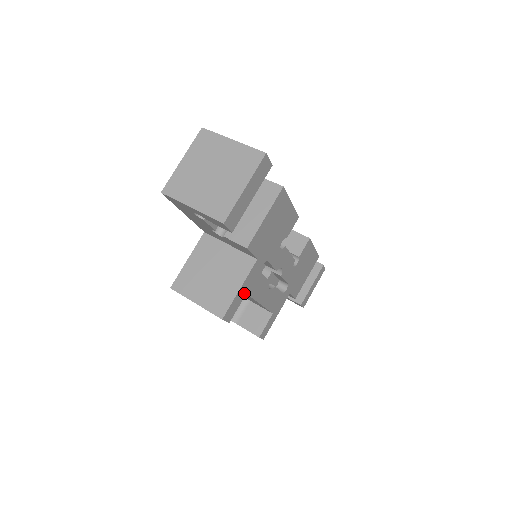
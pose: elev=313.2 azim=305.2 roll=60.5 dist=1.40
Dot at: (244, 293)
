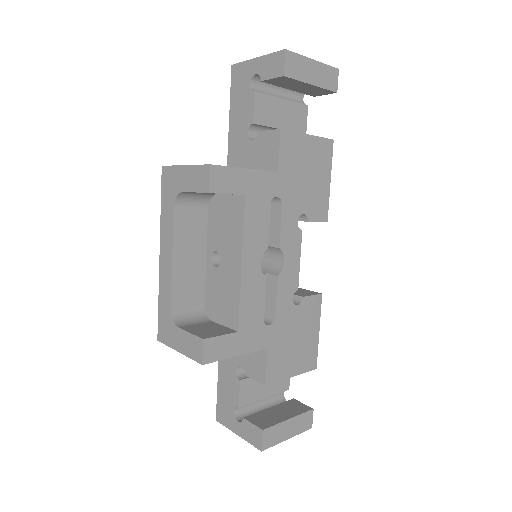
Dot at: (244, 189)
